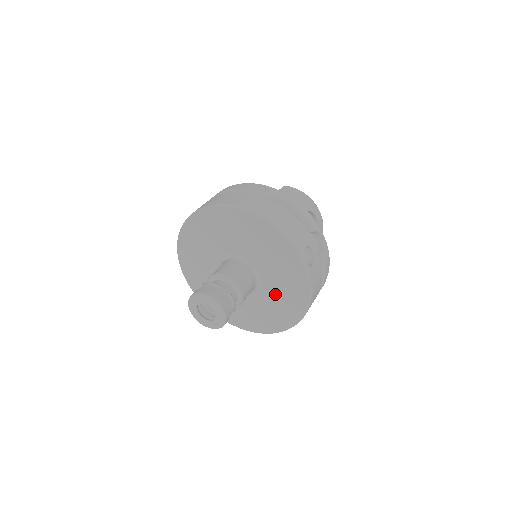
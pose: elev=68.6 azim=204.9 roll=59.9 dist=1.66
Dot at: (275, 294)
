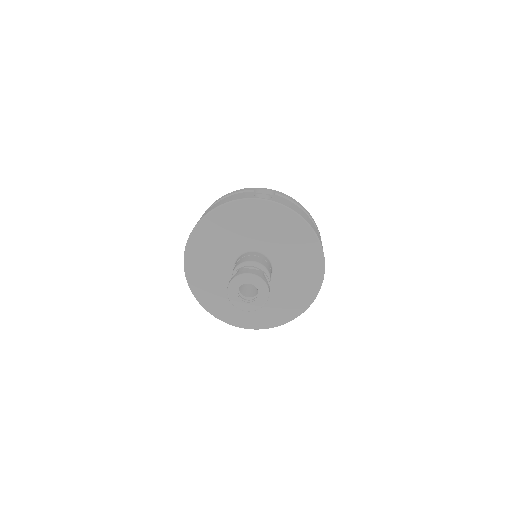
Dot at: (283, 246)
